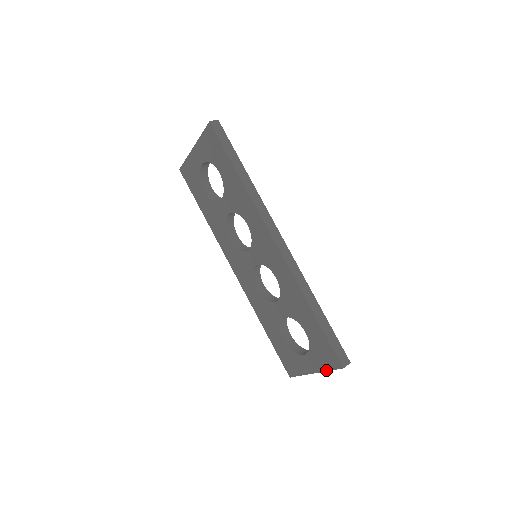
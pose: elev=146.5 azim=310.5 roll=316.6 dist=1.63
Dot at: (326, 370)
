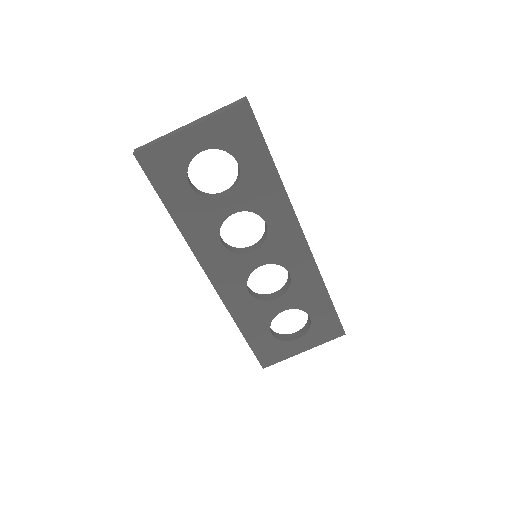
Dot at: (323, 343)
